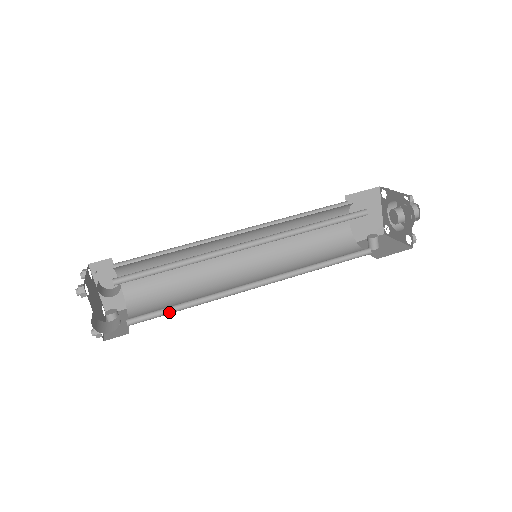
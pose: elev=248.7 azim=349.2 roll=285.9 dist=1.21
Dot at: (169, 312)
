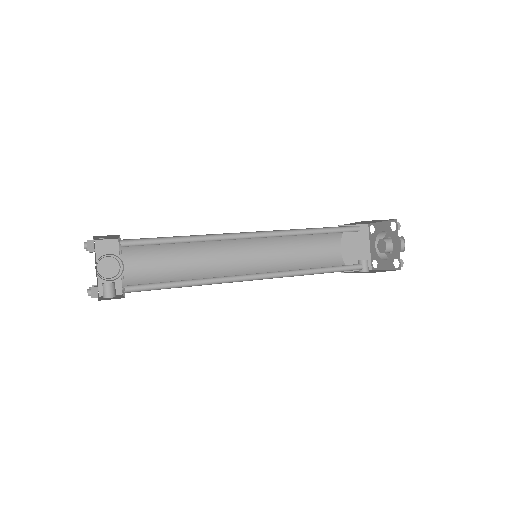
Dot at: (168, 288)
